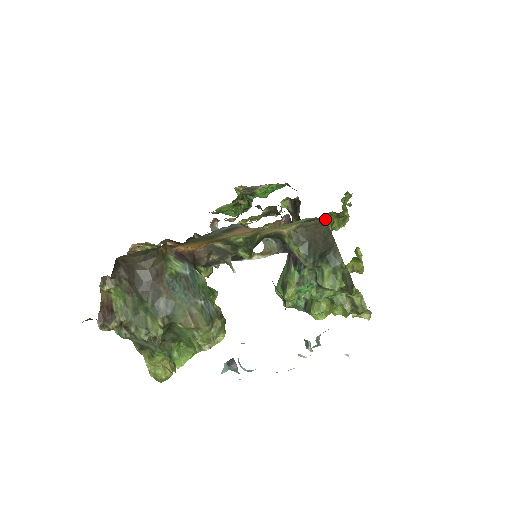
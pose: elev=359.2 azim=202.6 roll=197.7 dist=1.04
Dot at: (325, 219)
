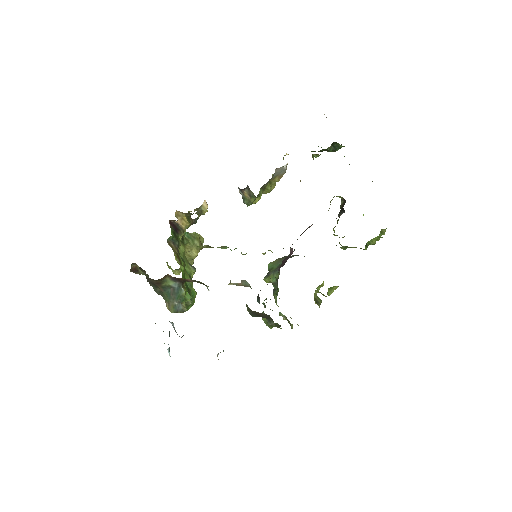
Dot at: (340, 247)
